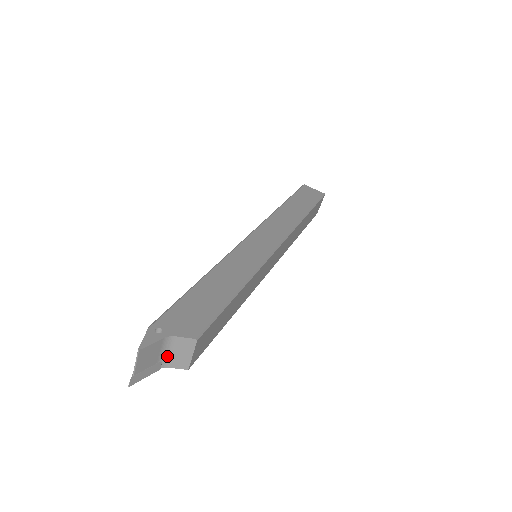
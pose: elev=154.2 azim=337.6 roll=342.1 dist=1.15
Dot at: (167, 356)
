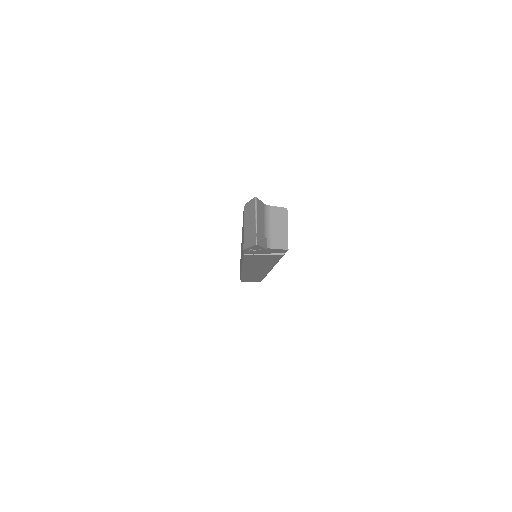
Dot at: (268, 232)
